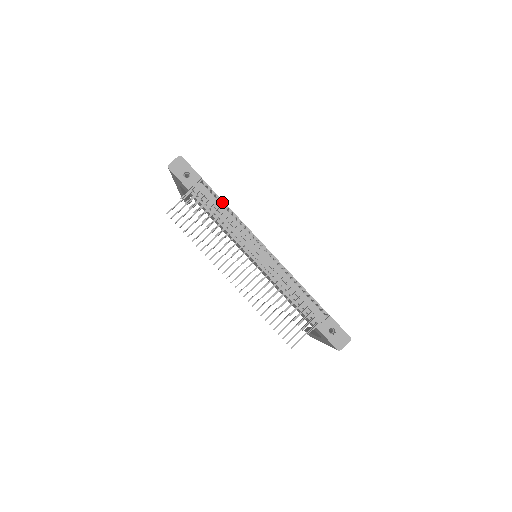
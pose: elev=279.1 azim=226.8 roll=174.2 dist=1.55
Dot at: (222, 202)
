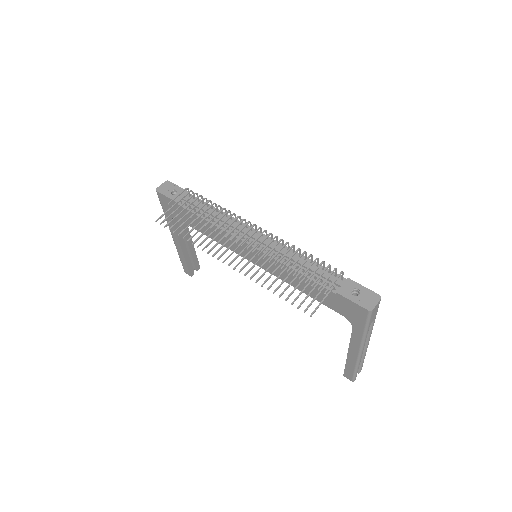
Dot at: occluded
